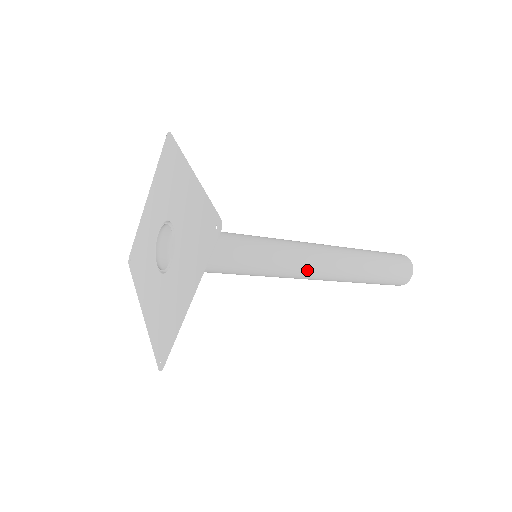
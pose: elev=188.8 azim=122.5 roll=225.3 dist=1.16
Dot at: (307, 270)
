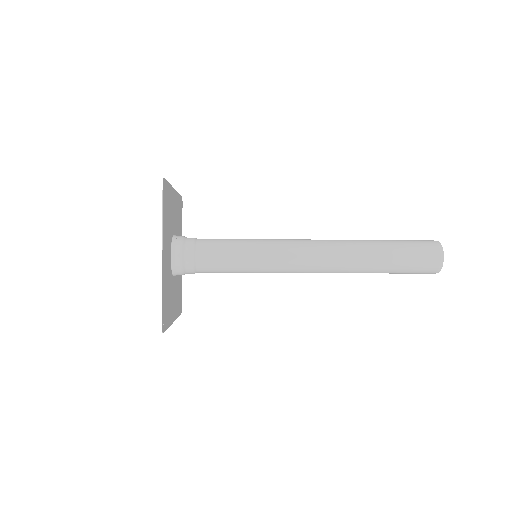
Dot at: occluded
